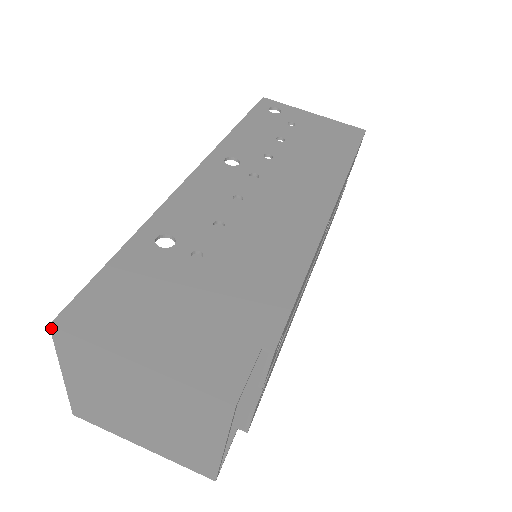
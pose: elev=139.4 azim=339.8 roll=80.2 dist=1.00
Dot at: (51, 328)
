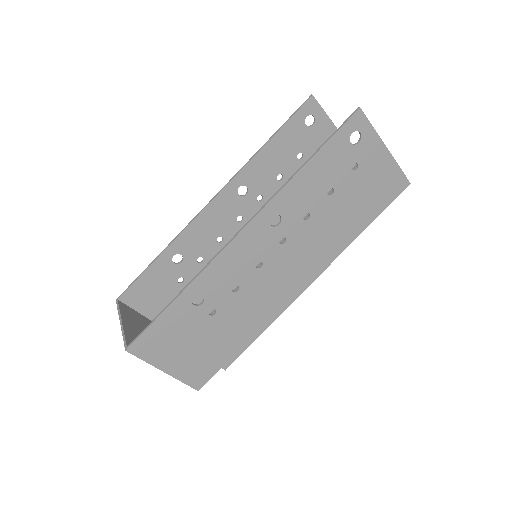
Dot at: (126, 350)
